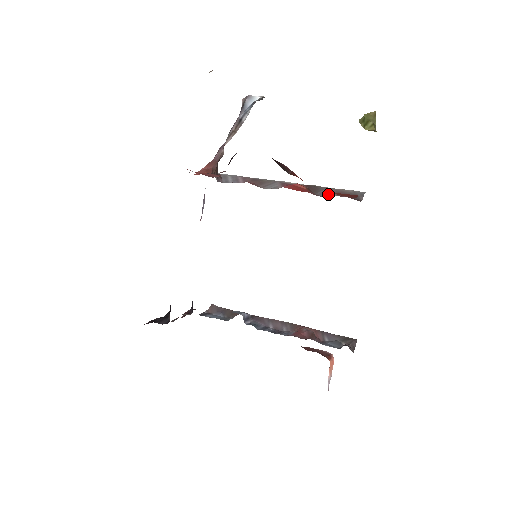
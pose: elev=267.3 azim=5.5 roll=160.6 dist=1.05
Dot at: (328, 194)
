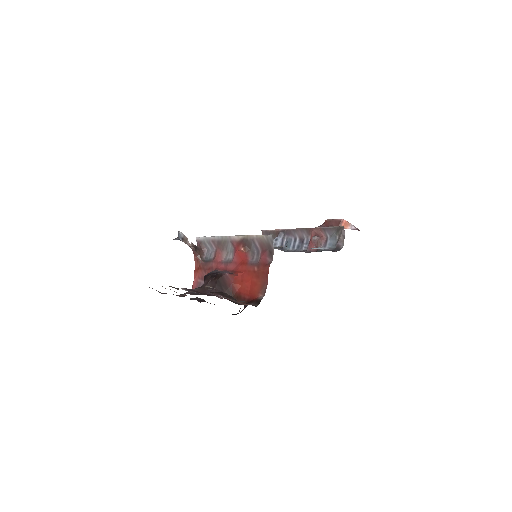
Dot at: (256, 248)
